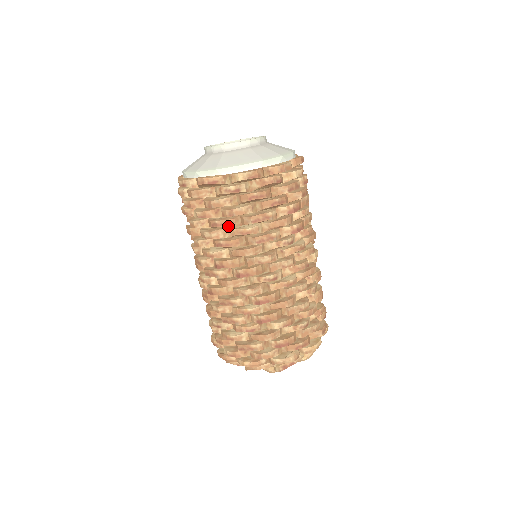
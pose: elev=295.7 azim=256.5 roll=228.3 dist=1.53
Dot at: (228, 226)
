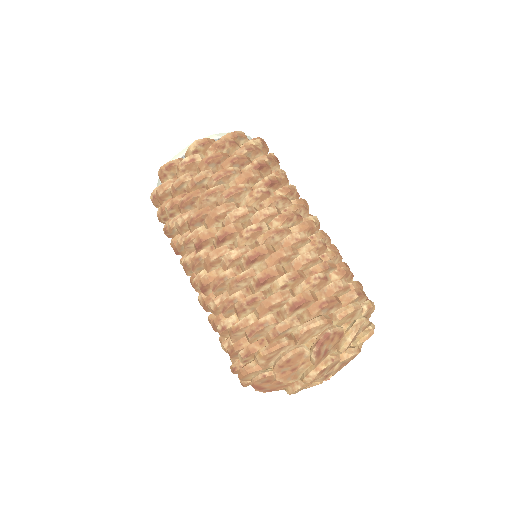
Dot at: (194, 197)
